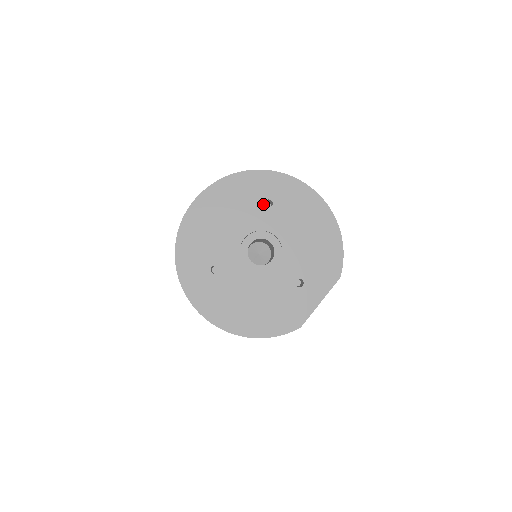
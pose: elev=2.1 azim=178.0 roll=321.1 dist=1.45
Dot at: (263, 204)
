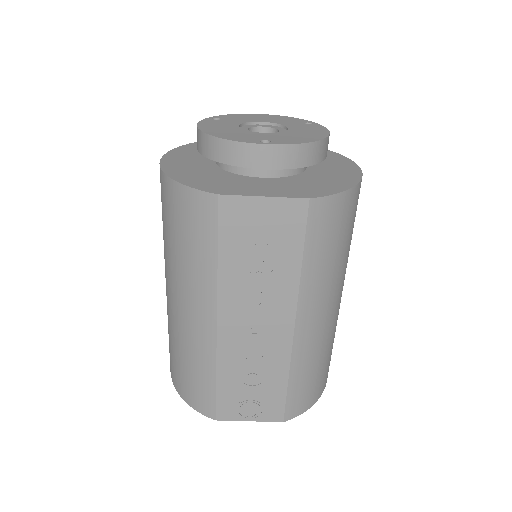
Dot at: (304, 122)
